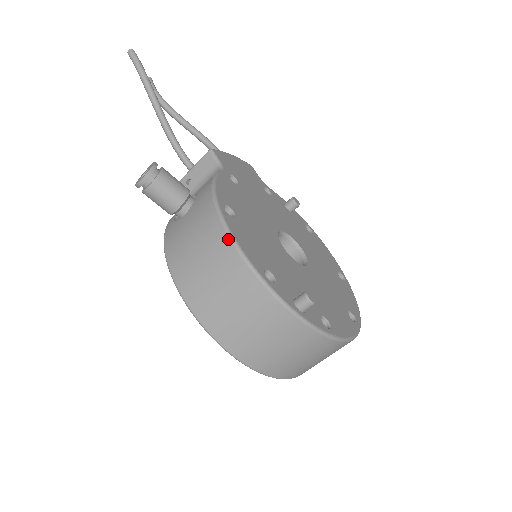
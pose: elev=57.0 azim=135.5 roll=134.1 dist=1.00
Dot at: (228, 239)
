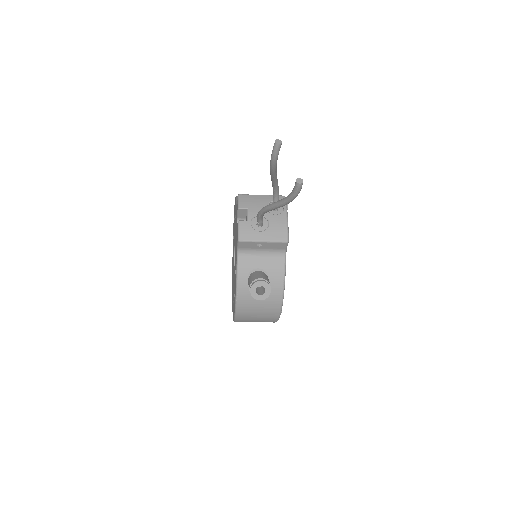
Dot at: (278, 317)
